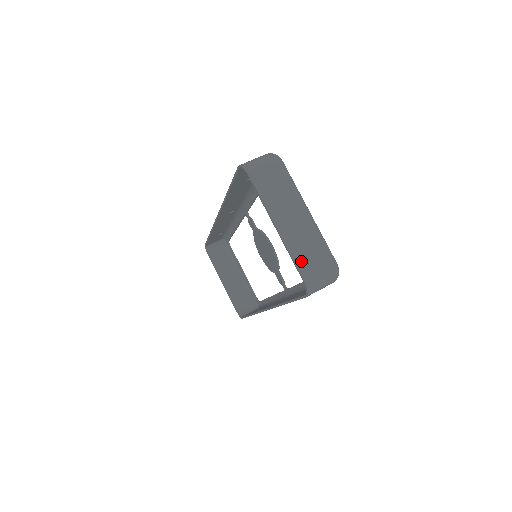
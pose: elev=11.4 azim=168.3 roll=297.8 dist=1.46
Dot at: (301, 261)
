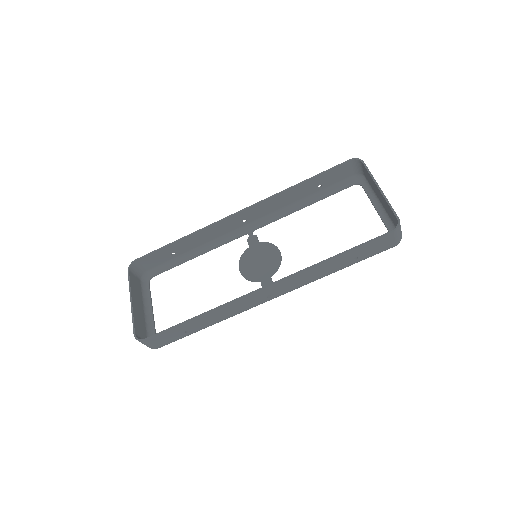
Dot at: (394, 211)
